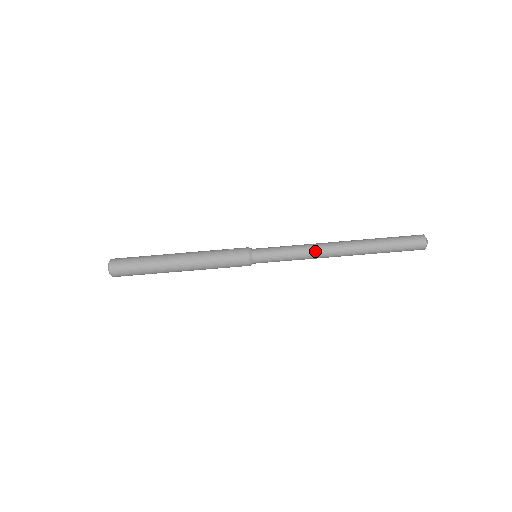
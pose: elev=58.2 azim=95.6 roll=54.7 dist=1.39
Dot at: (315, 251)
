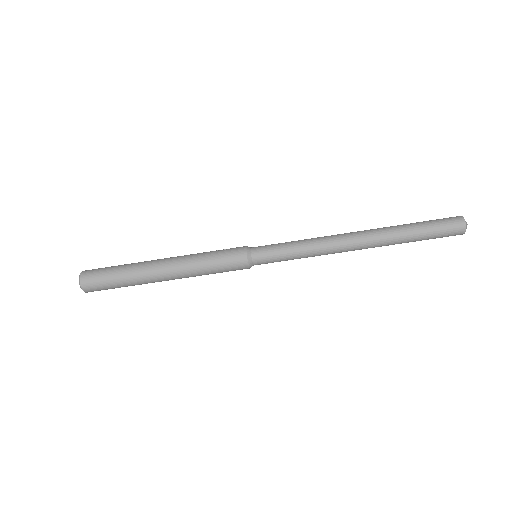
Dot at: (327, 243)
